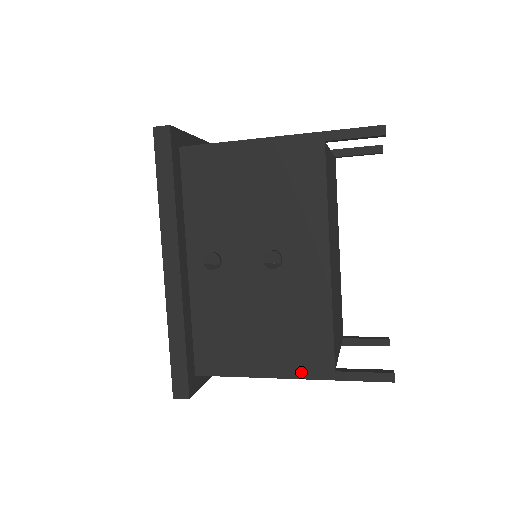
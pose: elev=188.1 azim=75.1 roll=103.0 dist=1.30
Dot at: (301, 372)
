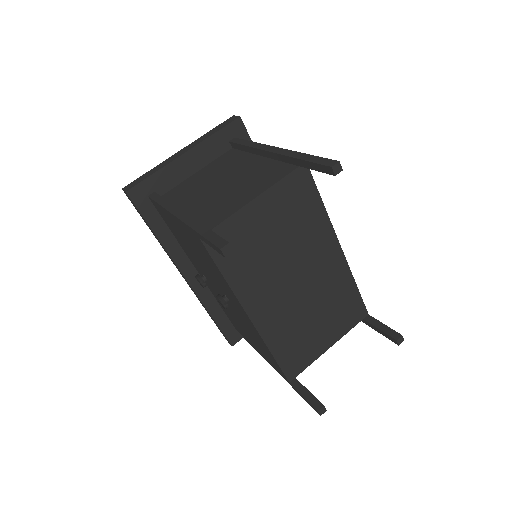
Dot at: (275, 369)
